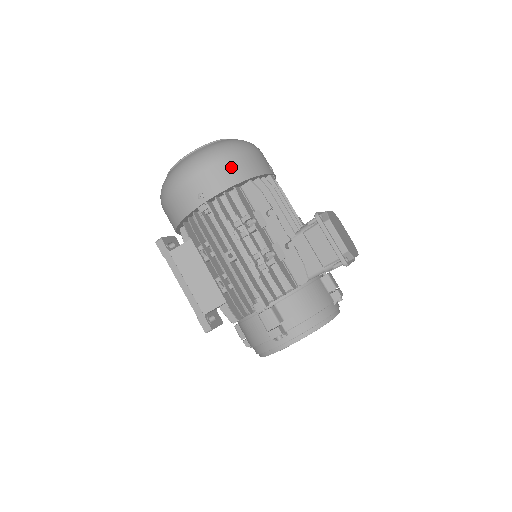
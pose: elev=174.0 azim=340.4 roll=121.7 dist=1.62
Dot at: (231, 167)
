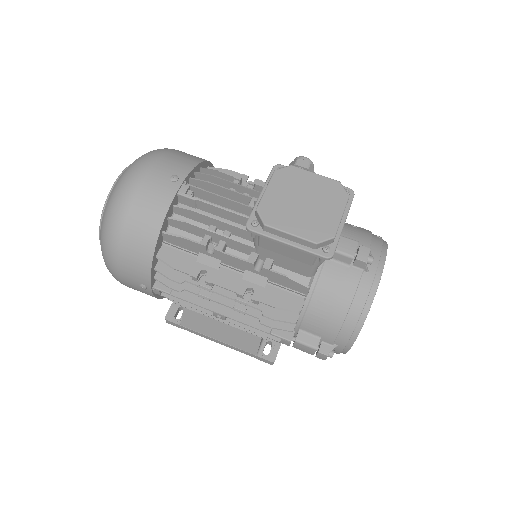
Dot at: (132, 243)
